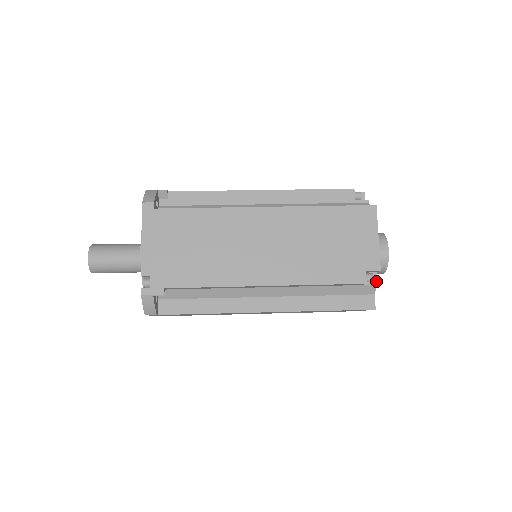
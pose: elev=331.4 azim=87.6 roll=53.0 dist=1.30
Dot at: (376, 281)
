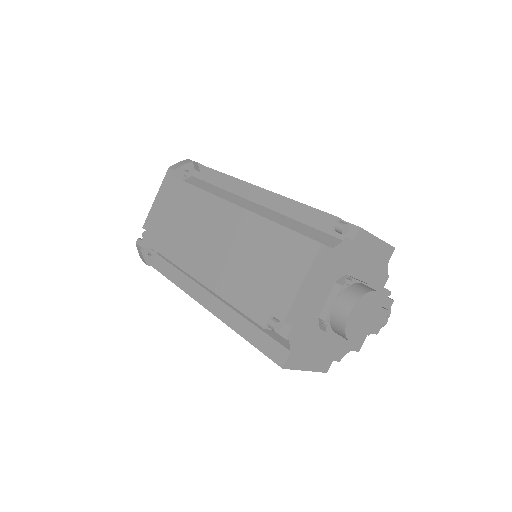
Dot at: (286, 334)
